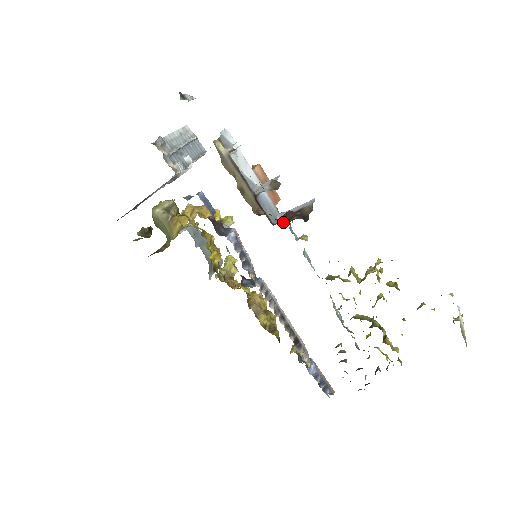
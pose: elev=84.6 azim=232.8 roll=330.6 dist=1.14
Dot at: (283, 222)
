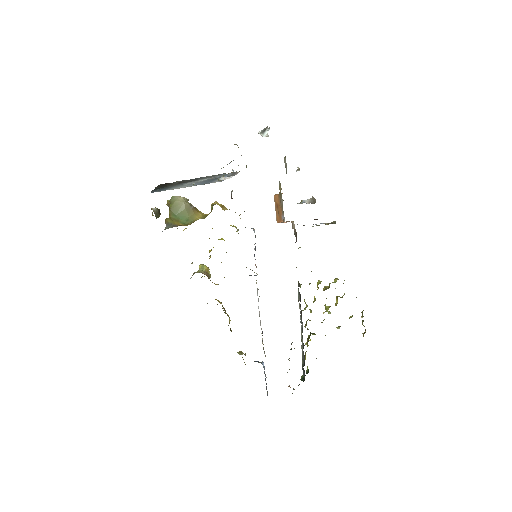
Dot at: occluded
